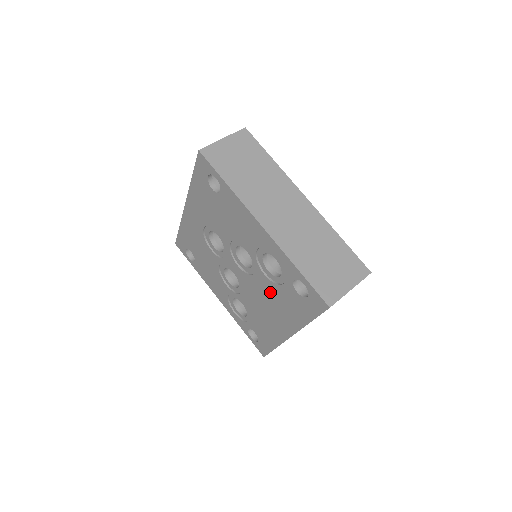
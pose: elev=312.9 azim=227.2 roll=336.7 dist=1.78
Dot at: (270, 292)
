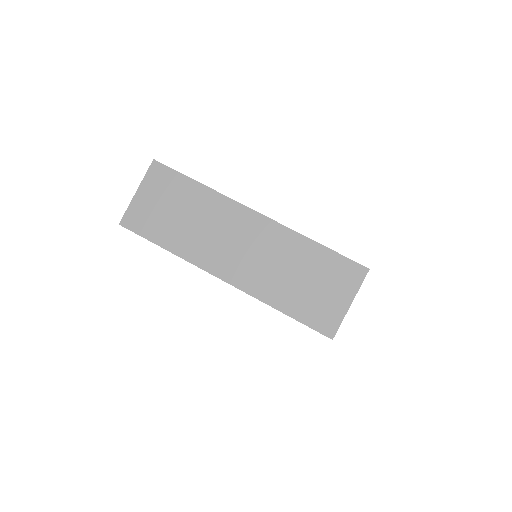
Dot at: occluded
